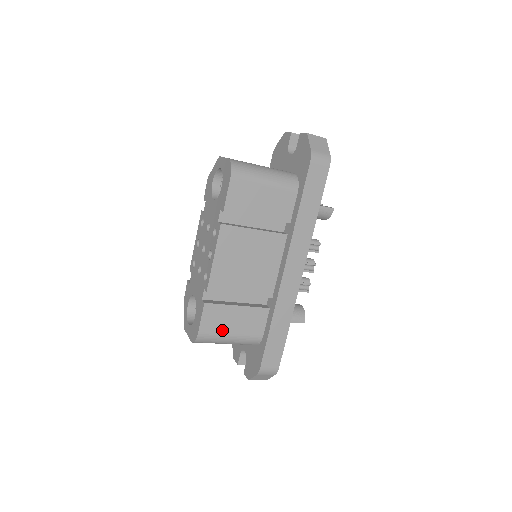
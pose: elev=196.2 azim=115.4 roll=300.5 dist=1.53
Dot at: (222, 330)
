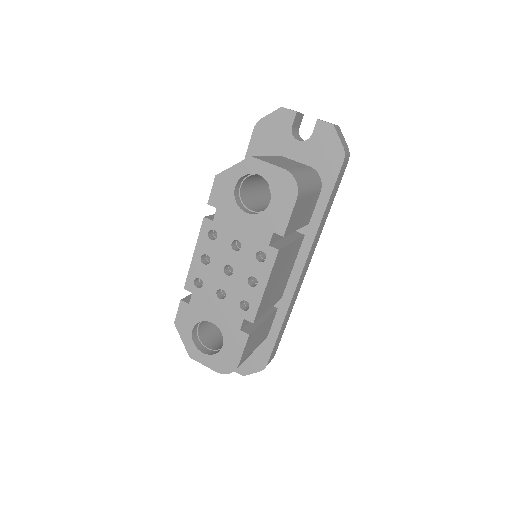
Dot at: (251, 350)
